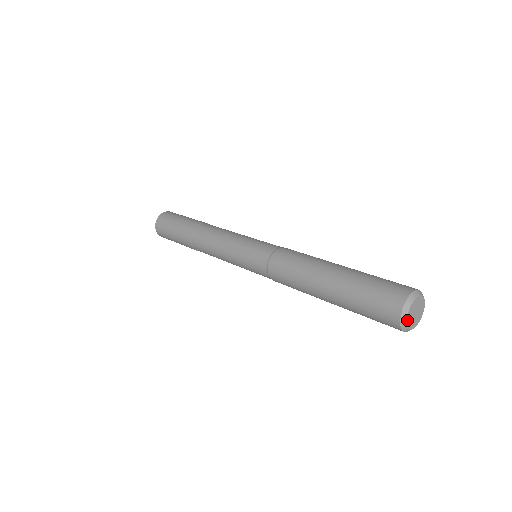
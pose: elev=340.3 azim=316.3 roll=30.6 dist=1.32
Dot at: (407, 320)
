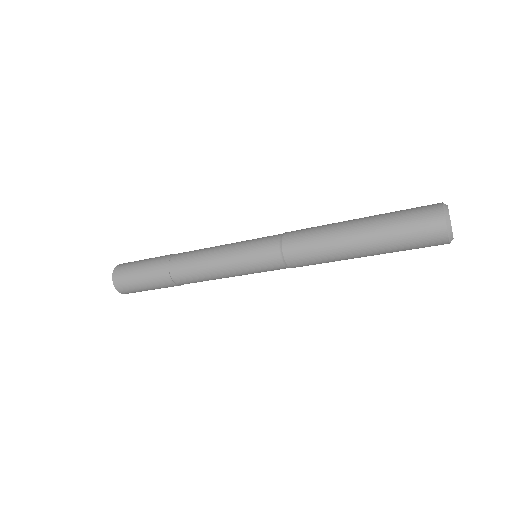
Dot at: (450, 220)
